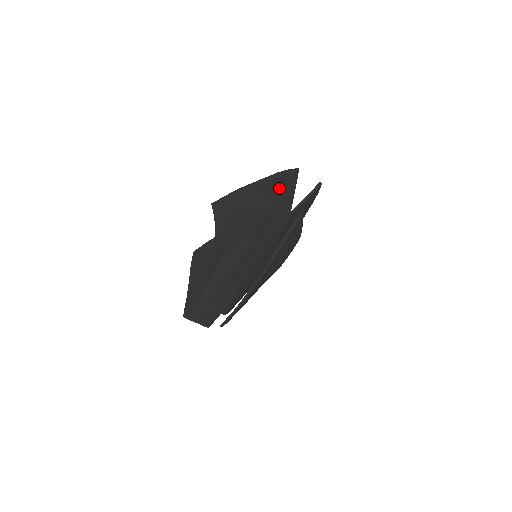
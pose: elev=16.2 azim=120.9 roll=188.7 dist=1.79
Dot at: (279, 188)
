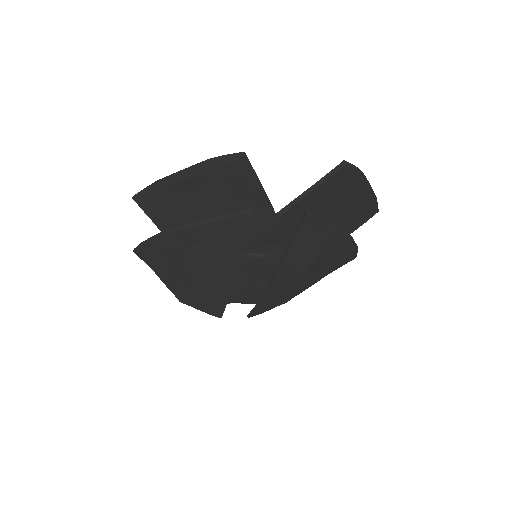
Dot at: (222, 182)
